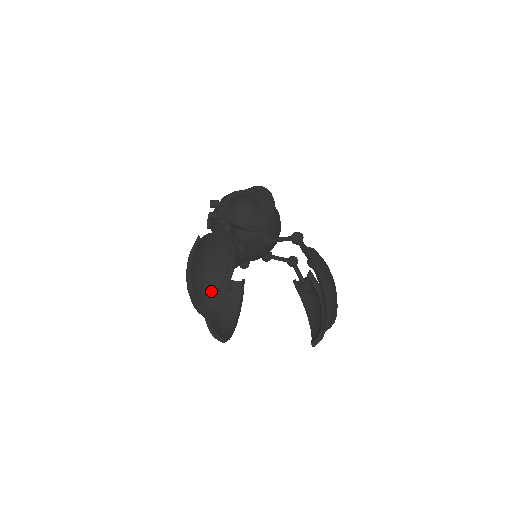
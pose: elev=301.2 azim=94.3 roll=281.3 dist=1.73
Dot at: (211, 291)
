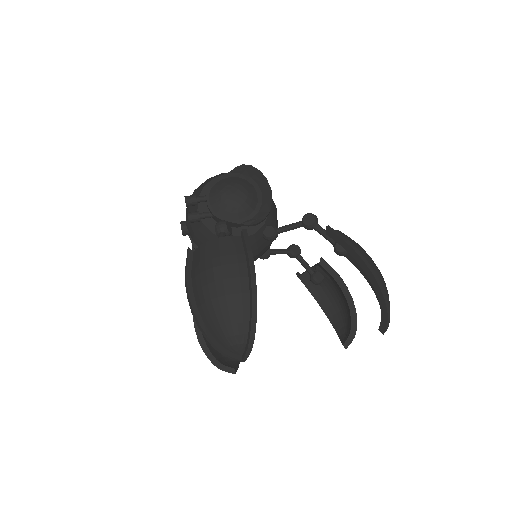
Dot at: (237, 322)
